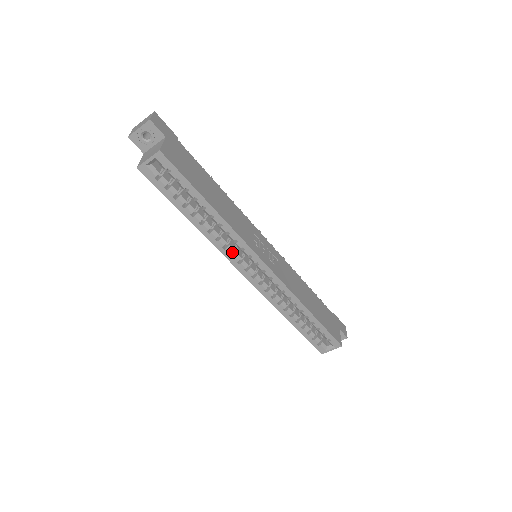
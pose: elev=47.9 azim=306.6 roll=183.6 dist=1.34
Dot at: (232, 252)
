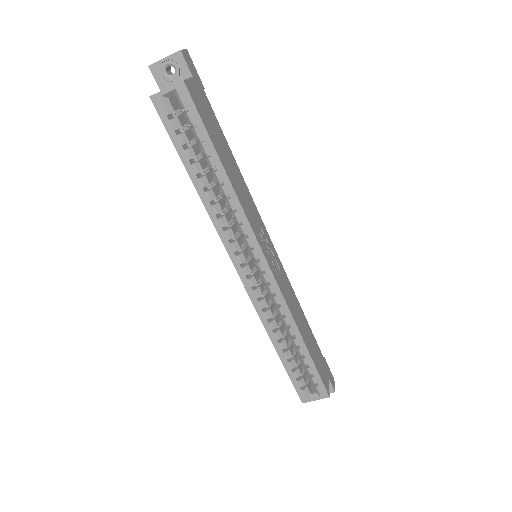
Dot at: (231, 239)
